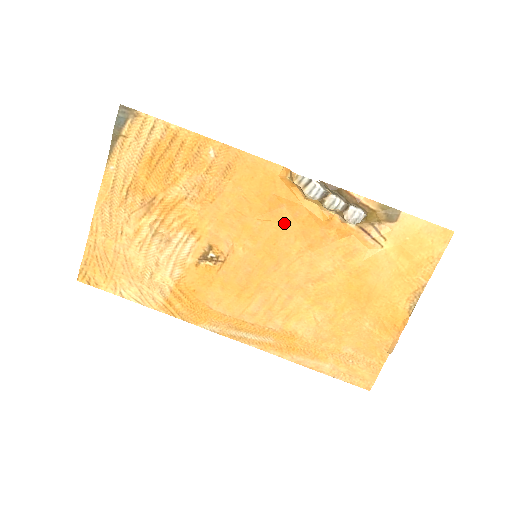
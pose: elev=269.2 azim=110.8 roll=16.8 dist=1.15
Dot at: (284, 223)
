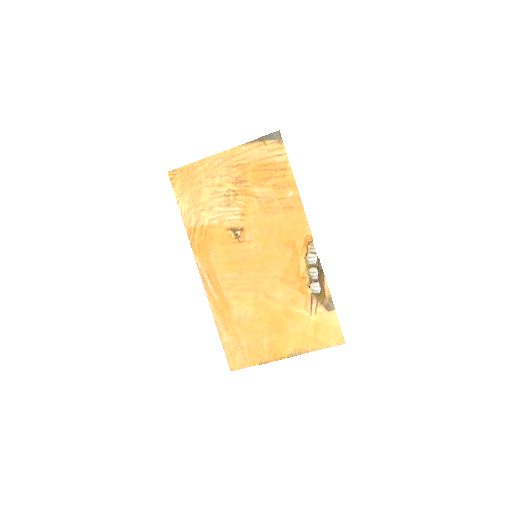
Dot at: (284, 257)
